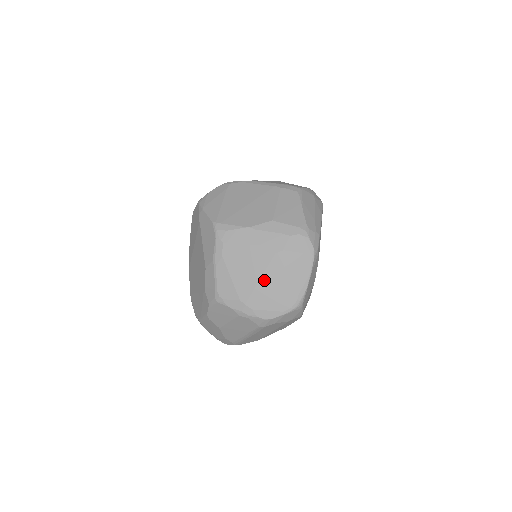
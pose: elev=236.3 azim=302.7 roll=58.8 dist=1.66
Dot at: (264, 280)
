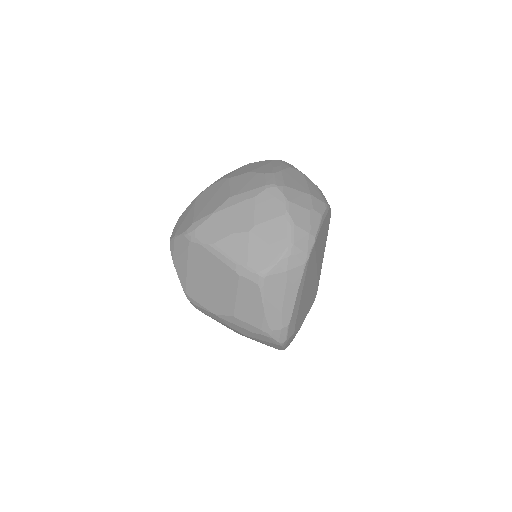
Dot at: occluded
